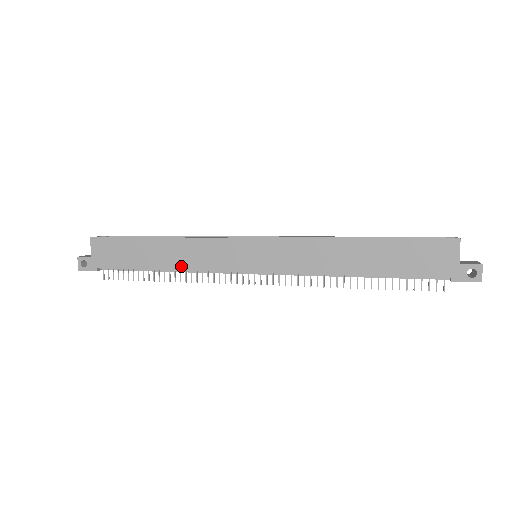
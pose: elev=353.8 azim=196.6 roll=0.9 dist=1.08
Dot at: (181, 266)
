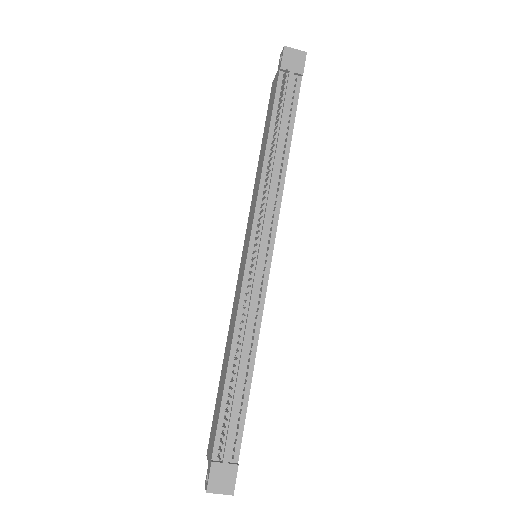
Dot at: (232, 338)
